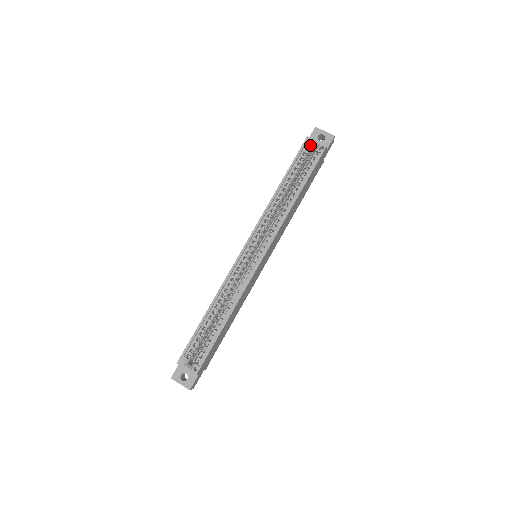
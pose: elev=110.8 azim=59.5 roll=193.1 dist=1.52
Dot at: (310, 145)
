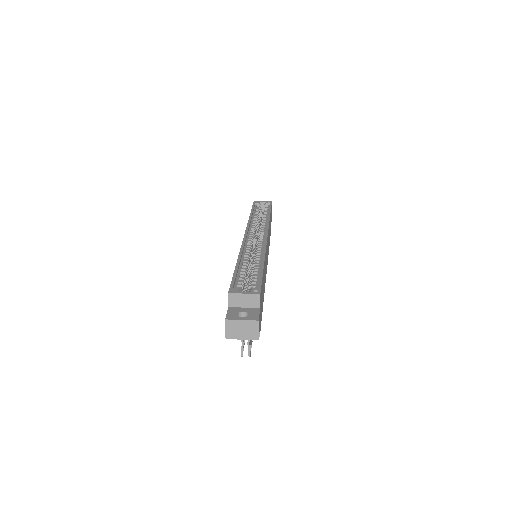
Dot at: (259, 203)
